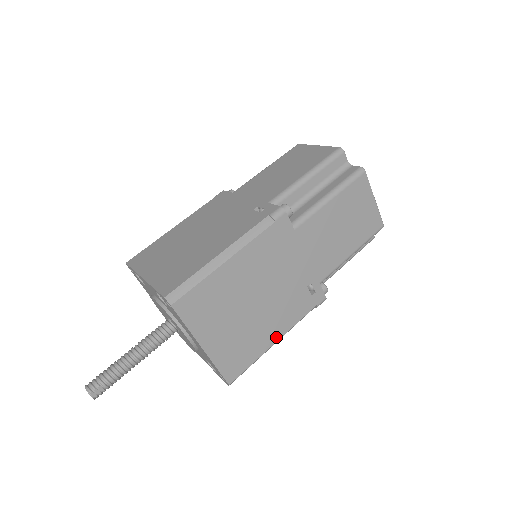
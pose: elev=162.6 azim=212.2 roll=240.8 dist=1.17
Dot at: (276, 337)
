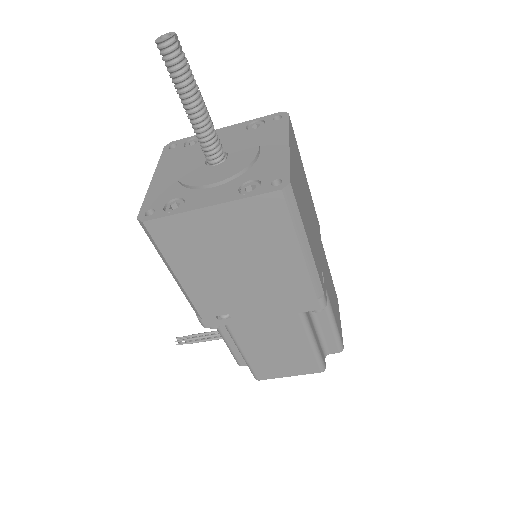
Dot at: (310, 244)
